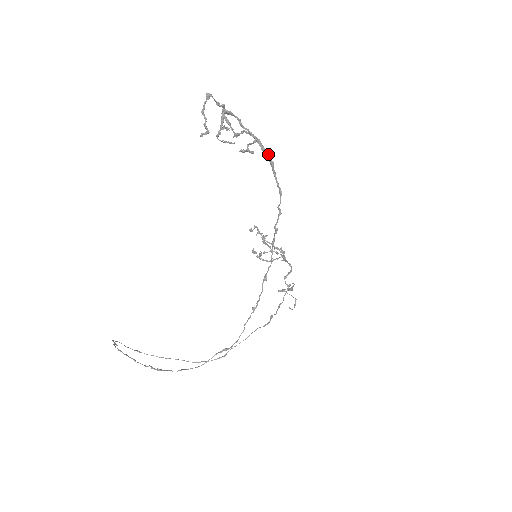
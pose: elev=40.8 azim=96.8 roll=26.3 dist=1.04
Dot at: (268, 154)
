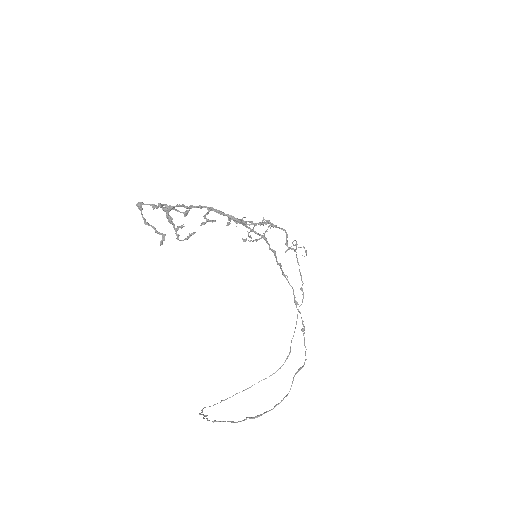
Dot at: (230, 217)
